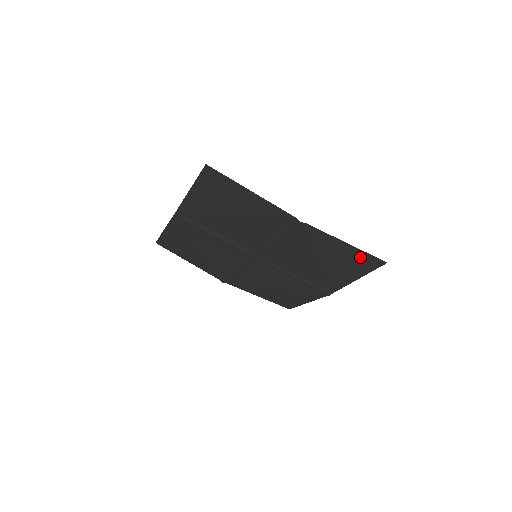
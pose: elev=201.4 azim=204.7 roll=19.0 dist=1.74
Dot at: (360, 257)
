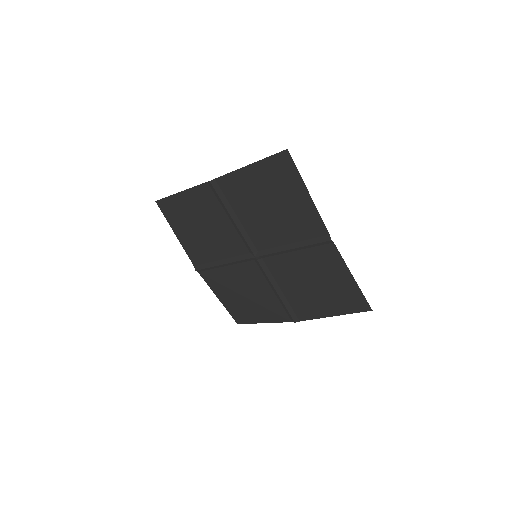
Dot at: (354, 295)
